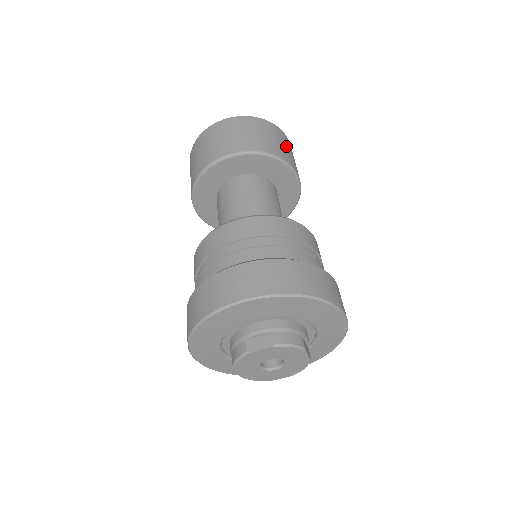
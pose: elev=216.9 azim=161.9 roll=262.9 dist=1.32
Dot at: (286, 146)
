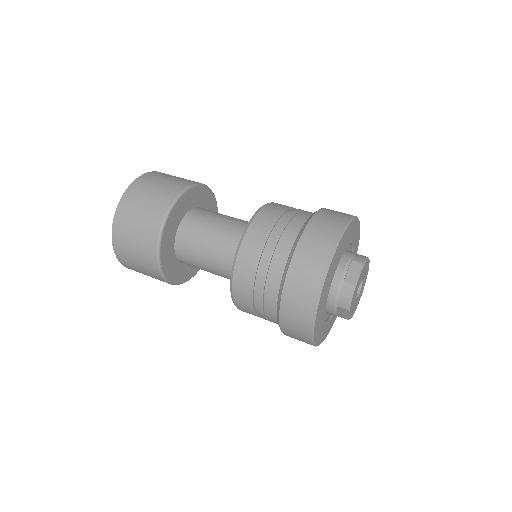
Dot at: occluded
